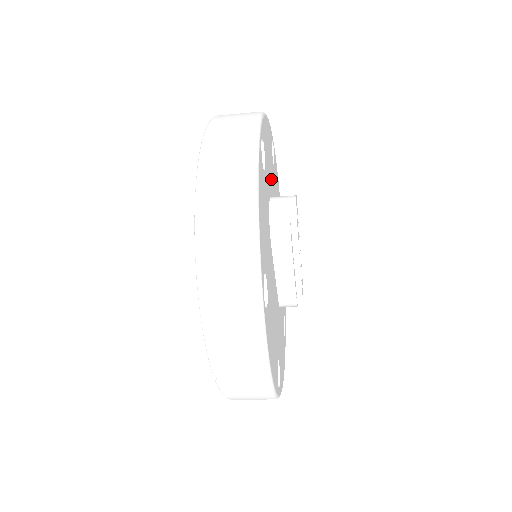
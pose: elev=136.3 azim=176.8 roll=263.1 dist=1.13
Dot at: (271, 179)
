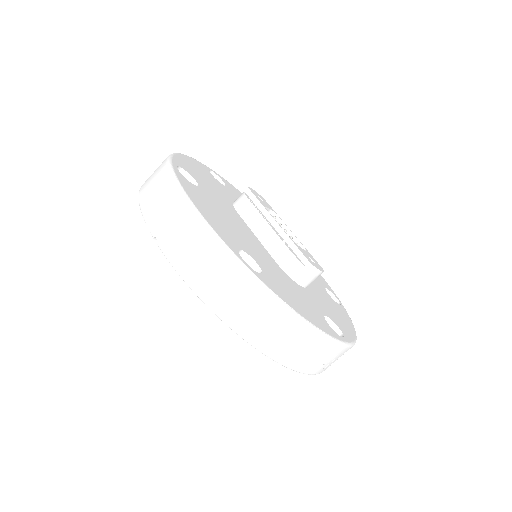
Dot at: occluded
